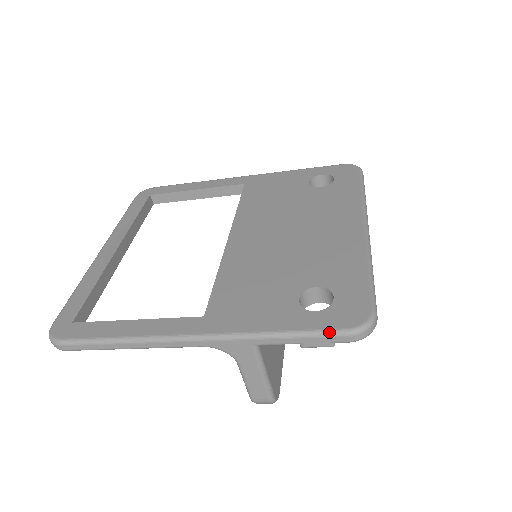
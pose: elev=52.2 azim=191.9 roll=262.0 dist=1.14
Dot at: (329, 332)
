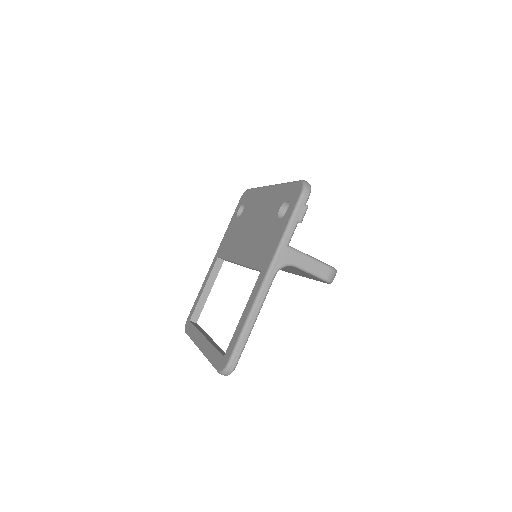
Dot at: (298, 202)
